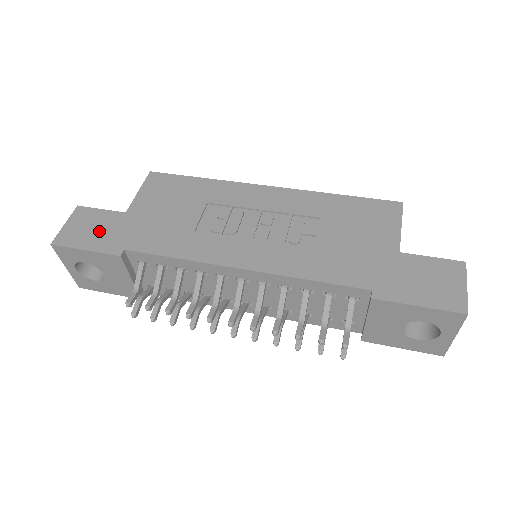
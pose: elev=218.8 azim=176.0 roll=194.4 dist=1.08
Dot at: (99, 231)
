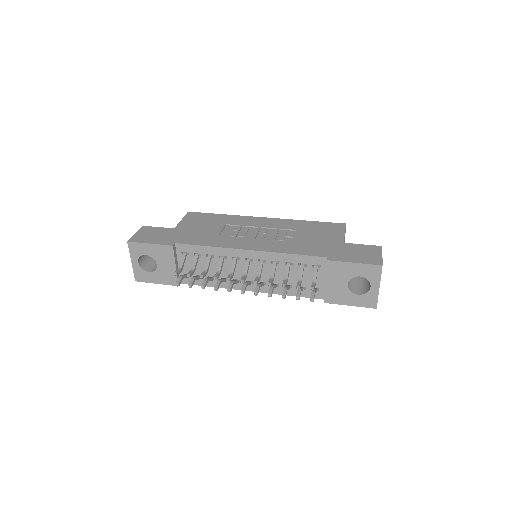
Dot at: (158, 236)
